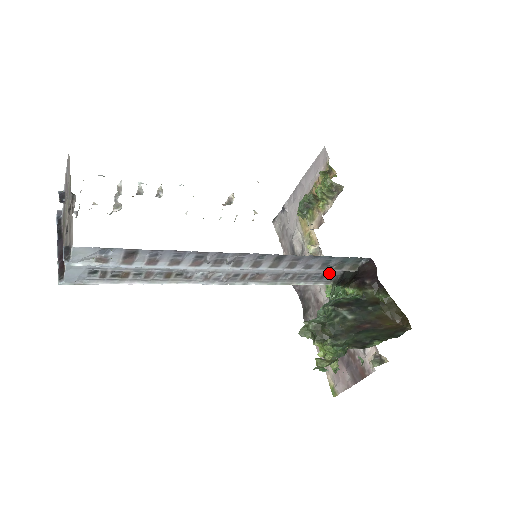
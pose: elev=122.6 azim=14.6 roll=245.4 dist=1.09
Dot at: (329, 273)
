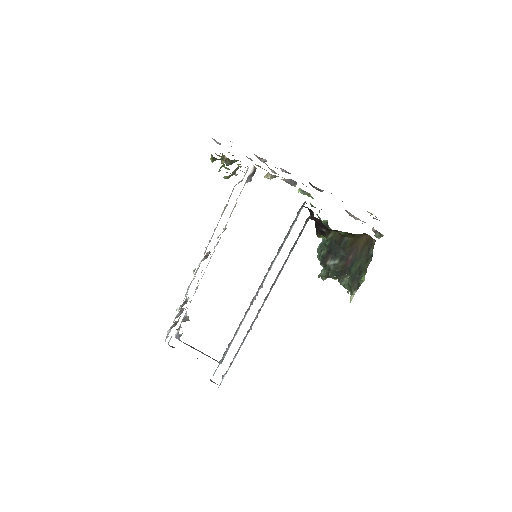
Dot at: occluded
